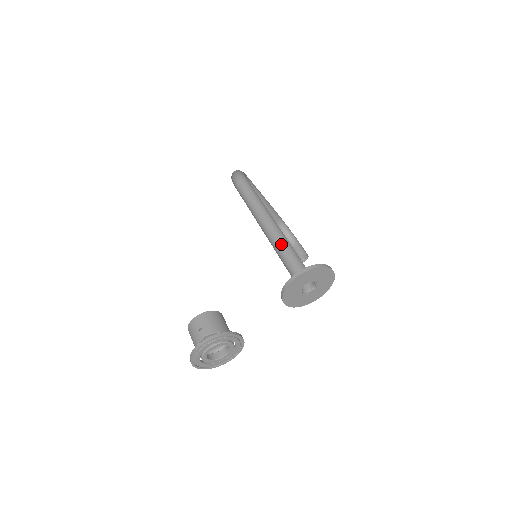
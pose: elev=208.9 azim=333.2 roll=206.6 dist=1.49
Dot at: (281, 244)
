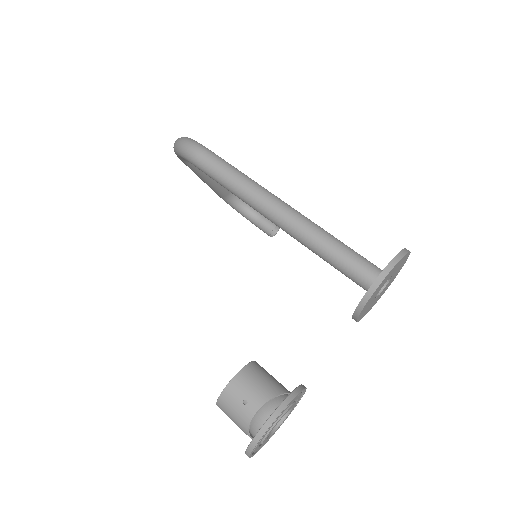
Dot at: (315, 234)
